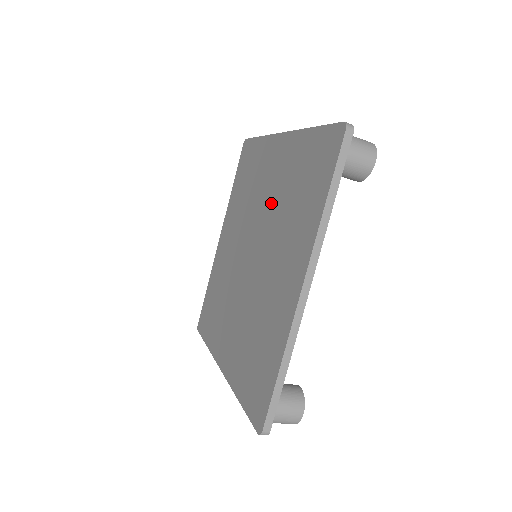
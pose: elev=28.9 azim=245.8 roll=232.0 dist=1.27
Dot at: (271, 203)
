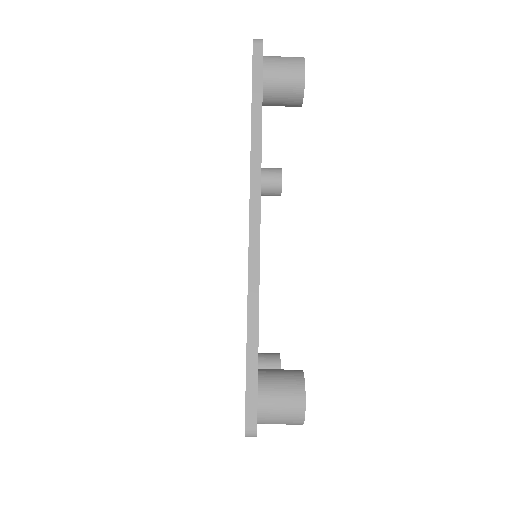
Dot at: occluded
